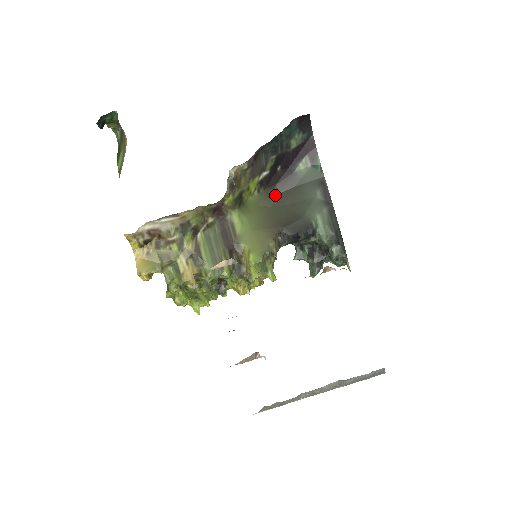
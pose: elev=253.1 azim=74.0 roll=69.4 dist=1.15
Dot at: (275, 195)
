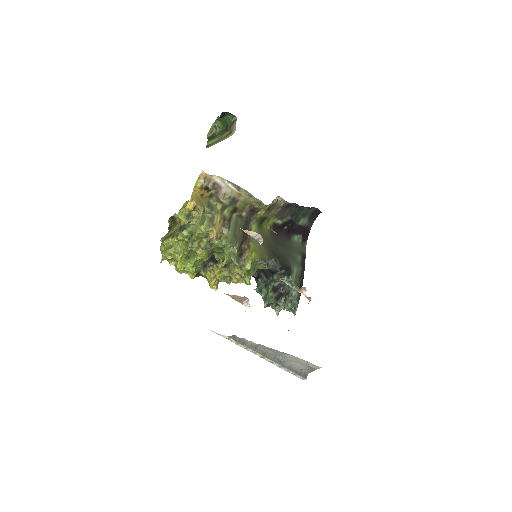
Dot at: (275, 239)
